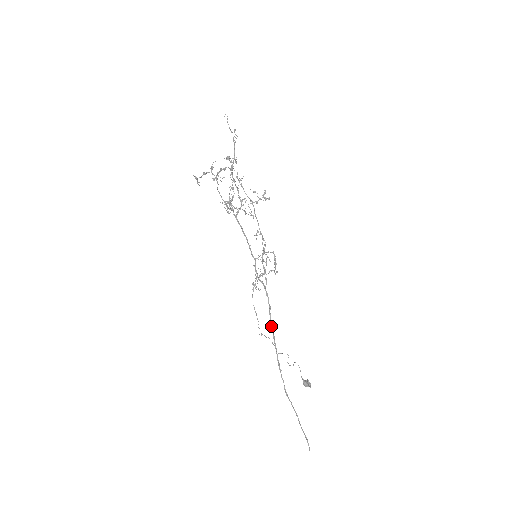
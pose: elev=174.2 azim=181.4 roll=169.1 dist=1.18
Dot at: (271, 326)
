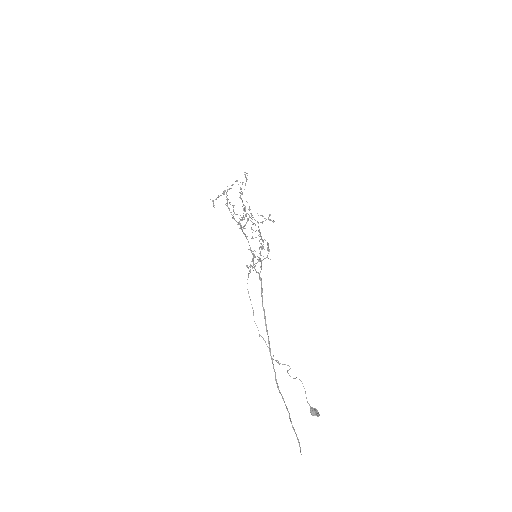
Dot at: occluded
